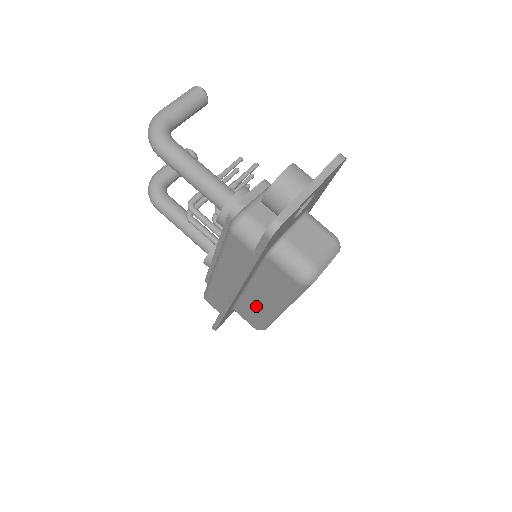
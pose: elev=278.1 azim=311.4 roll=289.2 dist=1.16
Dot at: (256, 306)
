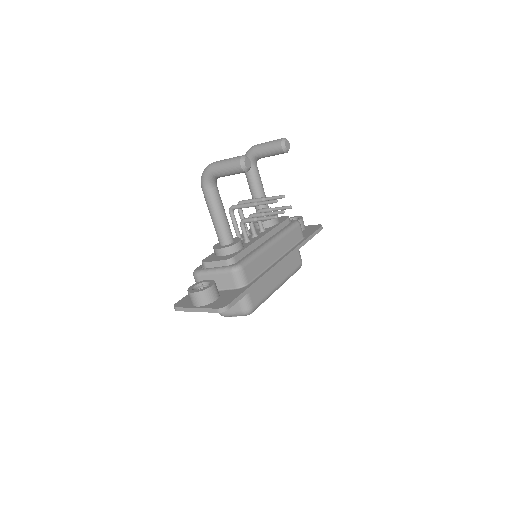
Dot at: occluded
